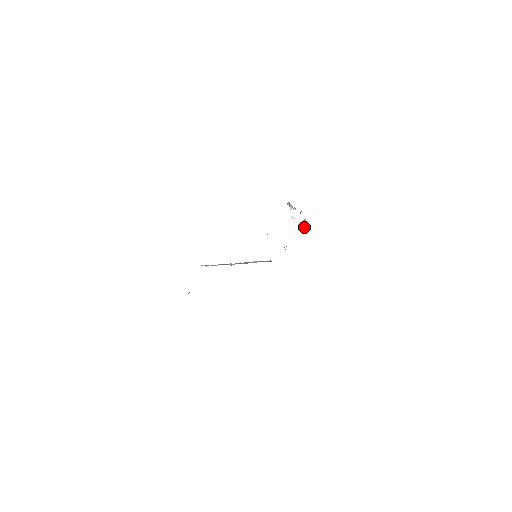
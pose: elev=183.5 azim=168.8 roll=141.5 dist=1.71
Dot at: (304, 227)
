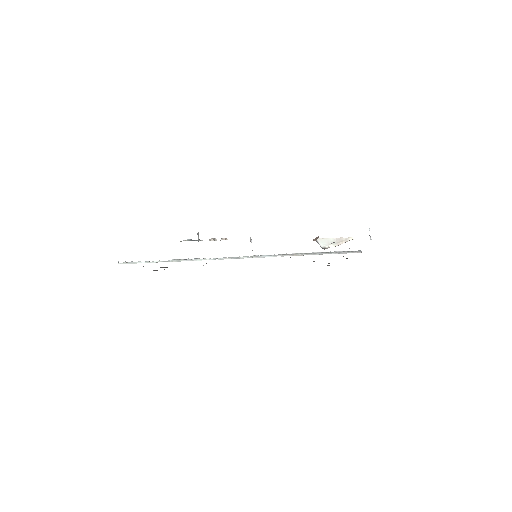
Dot at: (340, 241)
